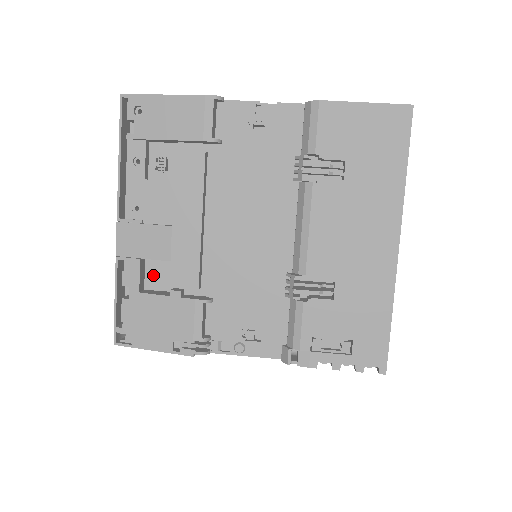
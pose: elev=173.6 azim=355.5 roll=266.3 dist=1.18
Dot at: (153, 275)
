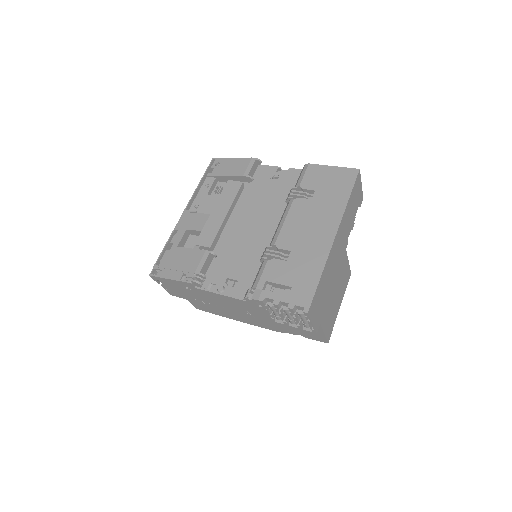
Dot at: (190, 244)
